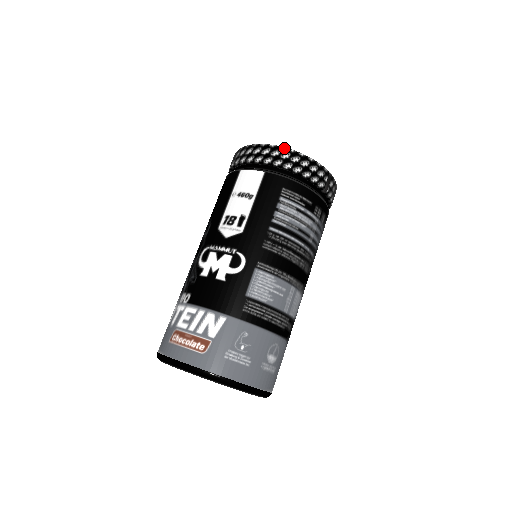
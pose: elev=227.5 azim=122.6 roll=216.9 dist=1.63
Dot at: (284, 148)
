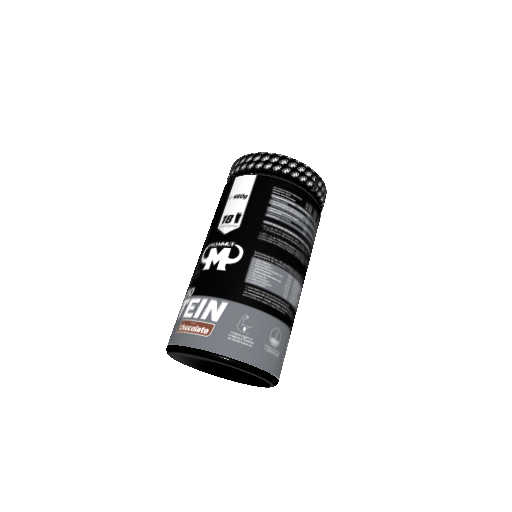
Dot at: (273, 154)
